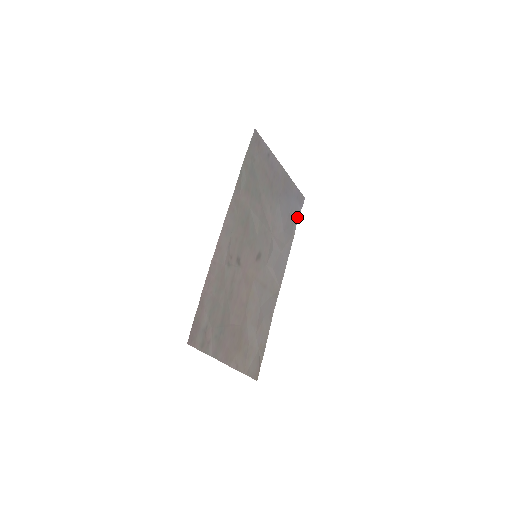
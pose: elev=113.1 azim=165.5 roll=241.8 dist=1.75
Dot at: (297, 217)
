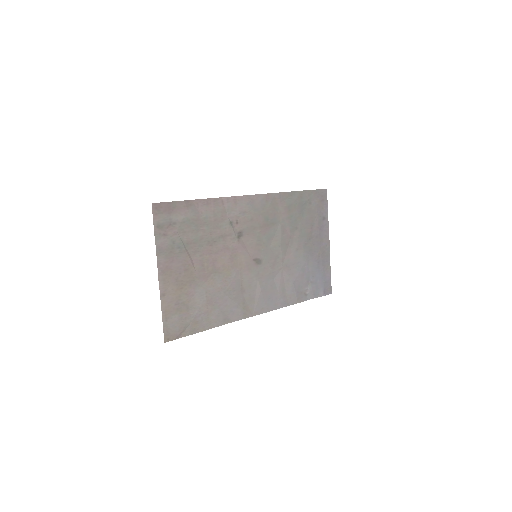
Dot at: (314, 295)
